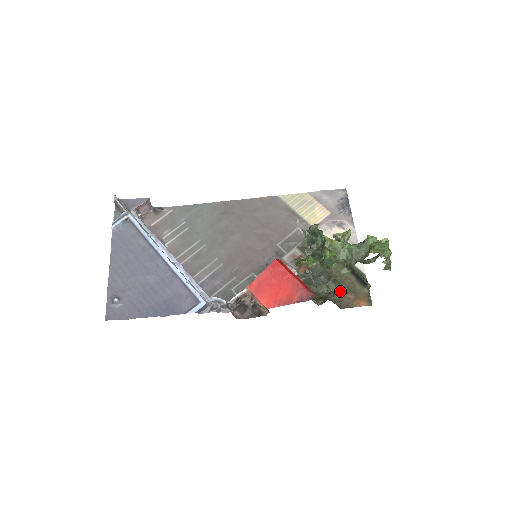
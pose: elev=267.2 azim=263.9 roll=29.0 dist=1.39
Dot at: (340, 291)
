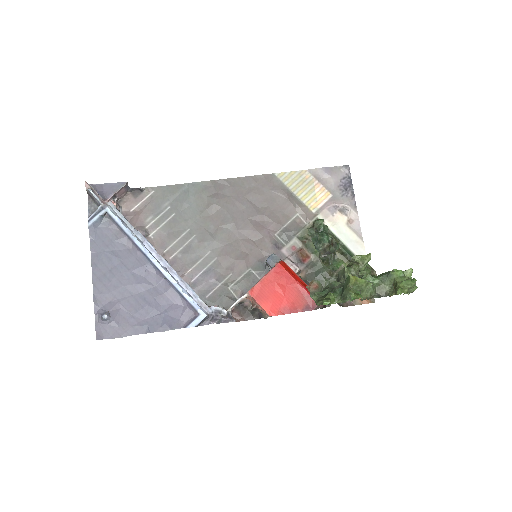
Dot at: occluded
